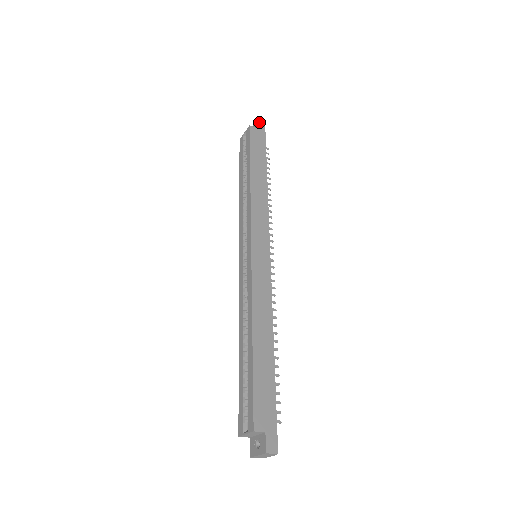
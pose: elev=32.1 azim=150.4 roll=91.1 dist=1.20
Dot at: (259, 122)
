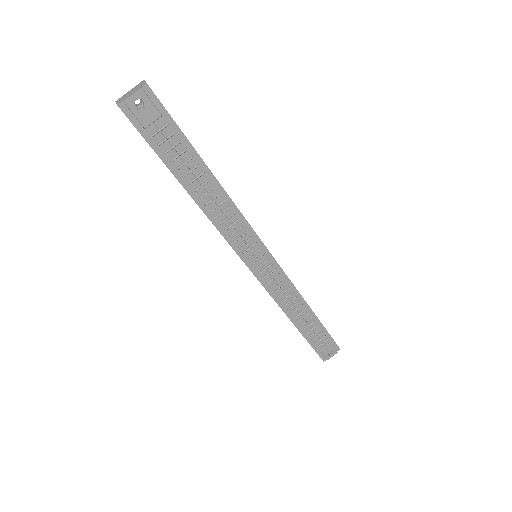
Dot at: occluded
